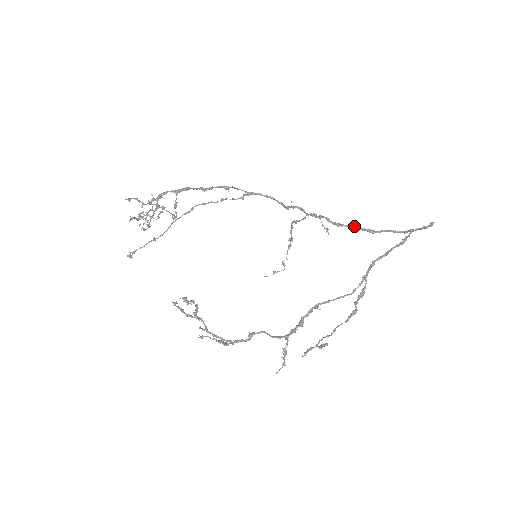
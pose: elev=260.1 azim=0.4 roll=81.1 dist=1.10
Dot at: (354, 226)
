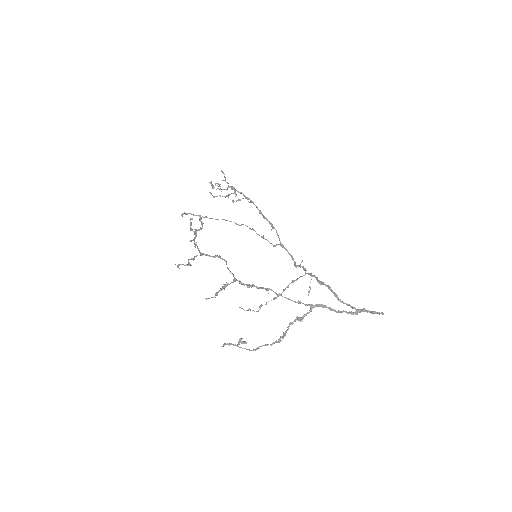
Dot at: (330, 288)
